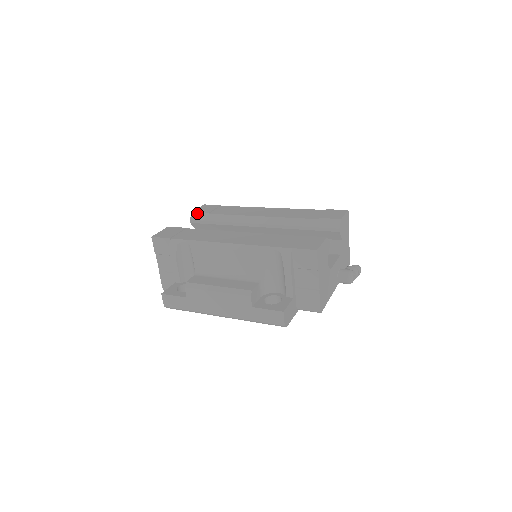
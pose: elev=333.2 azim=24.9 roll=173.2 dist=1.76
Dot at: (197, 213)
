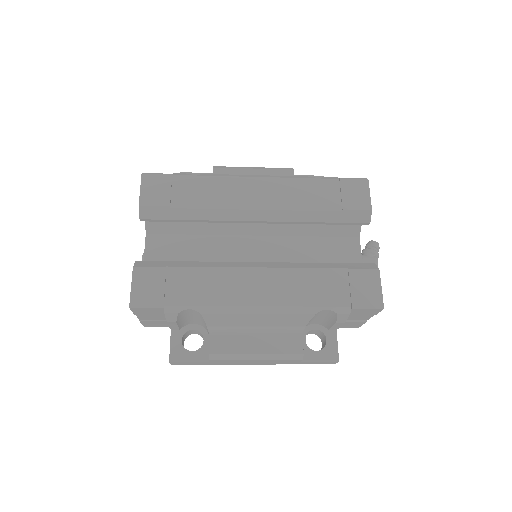
Dot at: (149, 208)
